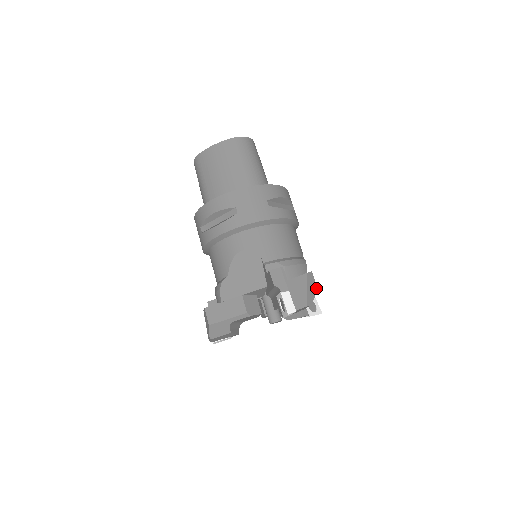
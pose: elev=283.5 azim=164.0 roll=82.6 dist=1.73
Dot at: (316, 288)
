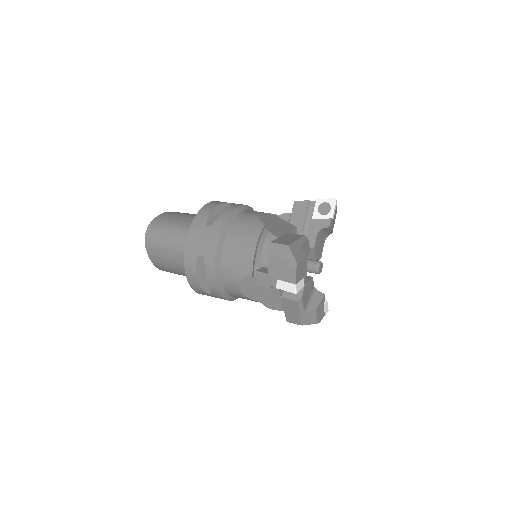
Dot at: occluded
